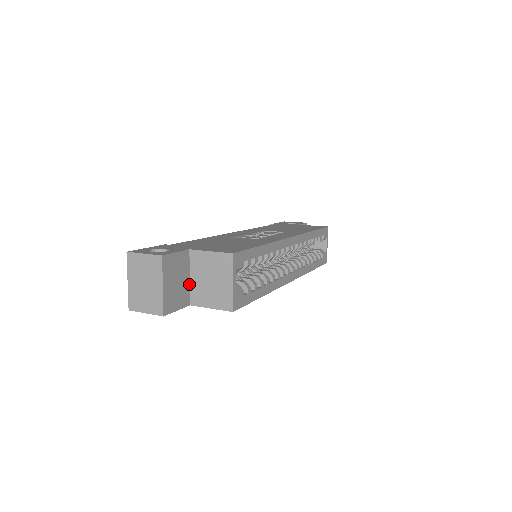
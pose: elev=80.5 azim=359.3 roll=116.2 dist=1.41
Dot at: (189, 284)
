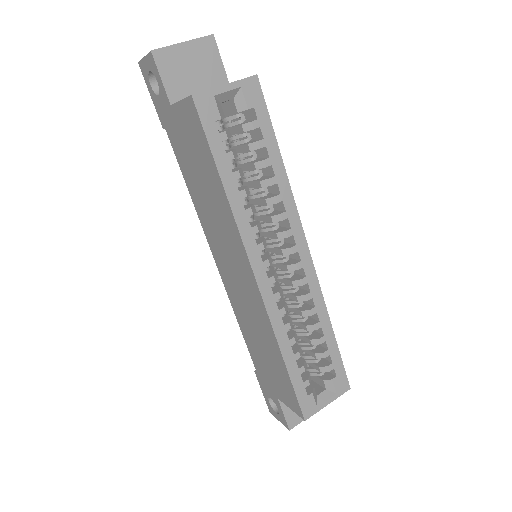
Dot at: occluded
